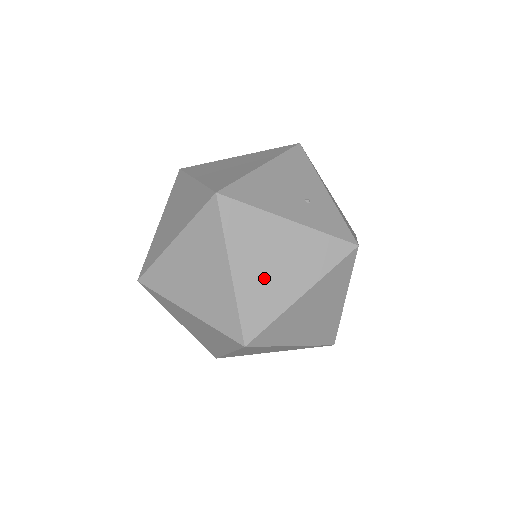
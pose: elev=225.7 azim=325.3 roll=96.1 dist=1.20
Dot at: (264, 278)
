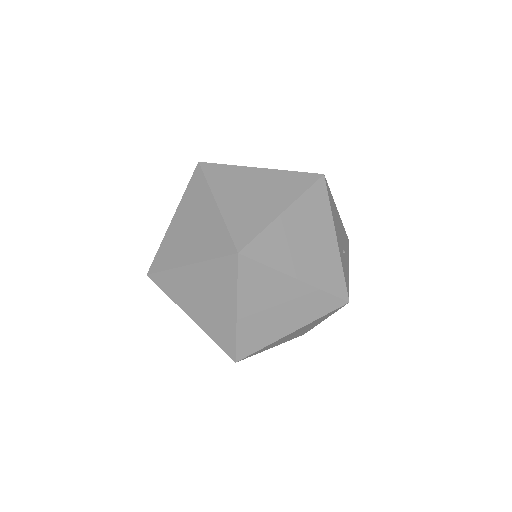
Dot at: (293, 240)
